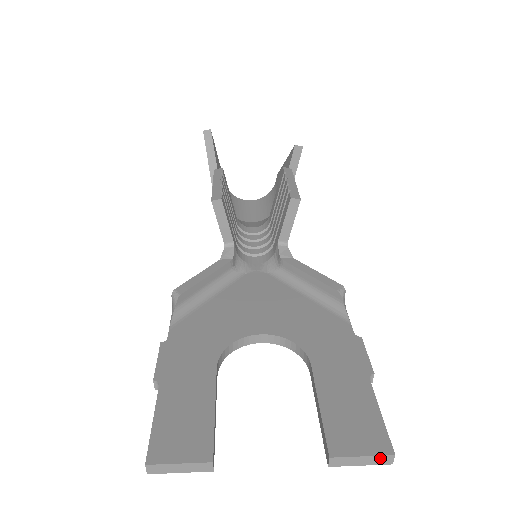
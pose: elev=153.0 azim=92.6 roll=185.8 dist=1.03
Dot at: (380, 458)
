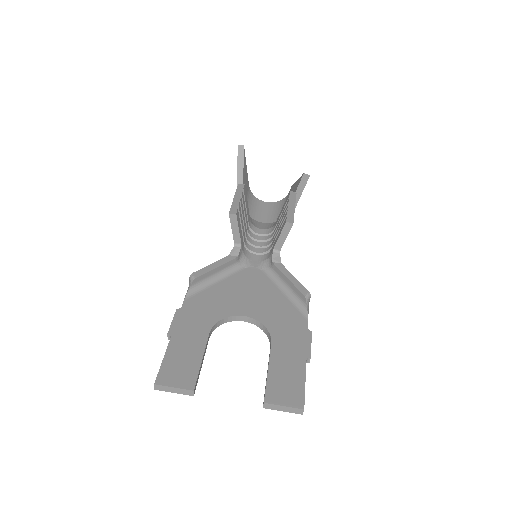
Dot at: (295, 409)
